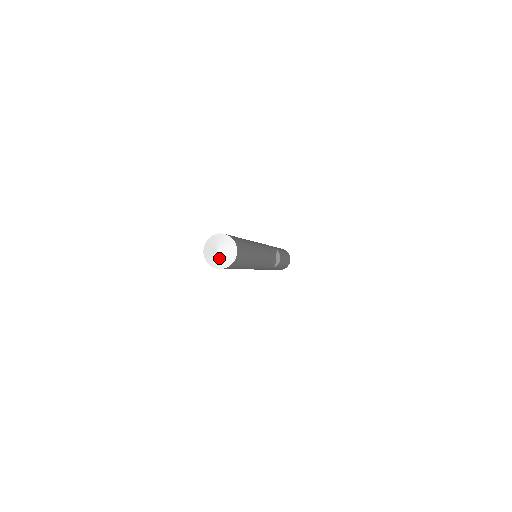
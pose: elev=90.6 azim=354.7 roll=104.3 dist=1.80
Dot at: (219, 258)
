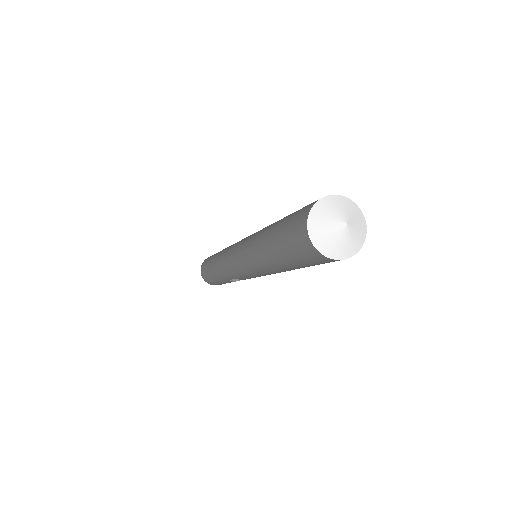
Dot at: (334, 233)
